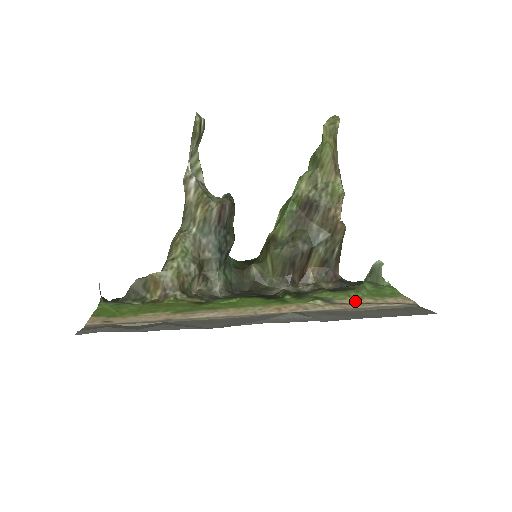
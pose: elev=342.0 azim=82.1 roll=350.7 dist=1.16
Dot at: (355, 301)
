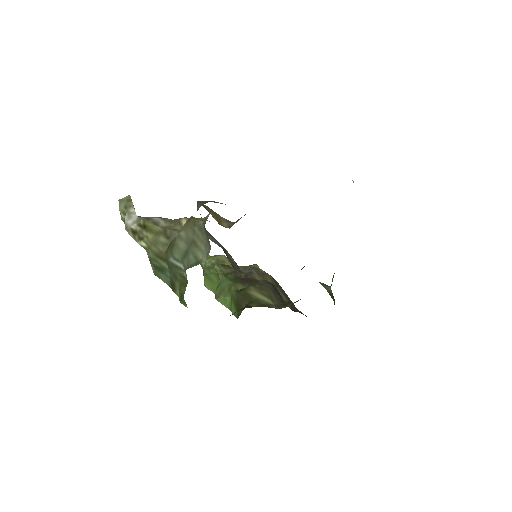
Dot at: occluded
